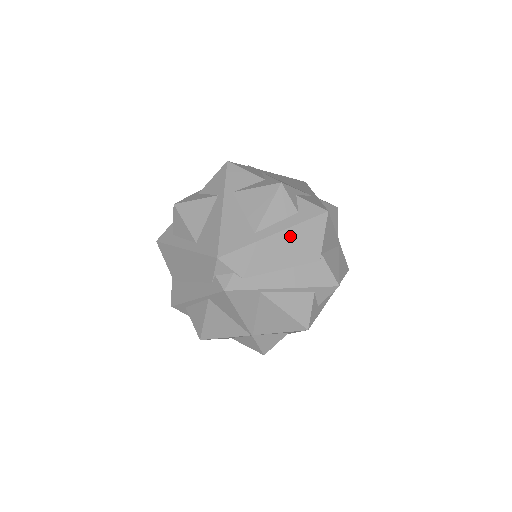
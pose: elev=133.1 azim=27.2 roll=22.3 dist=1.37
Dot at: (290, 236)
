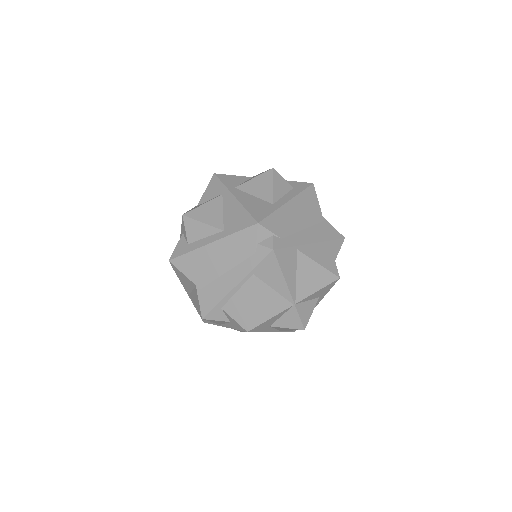
Dot at: (298, 203)
